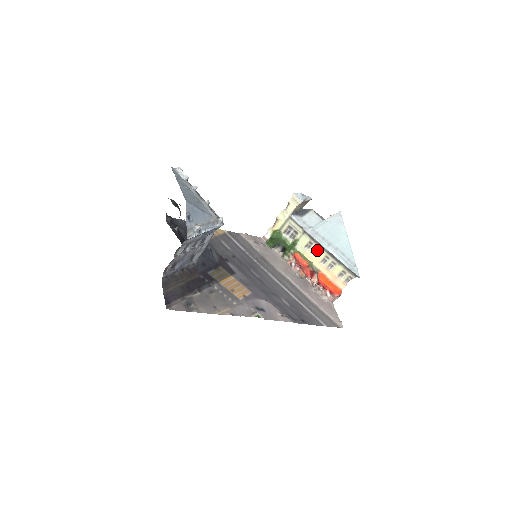
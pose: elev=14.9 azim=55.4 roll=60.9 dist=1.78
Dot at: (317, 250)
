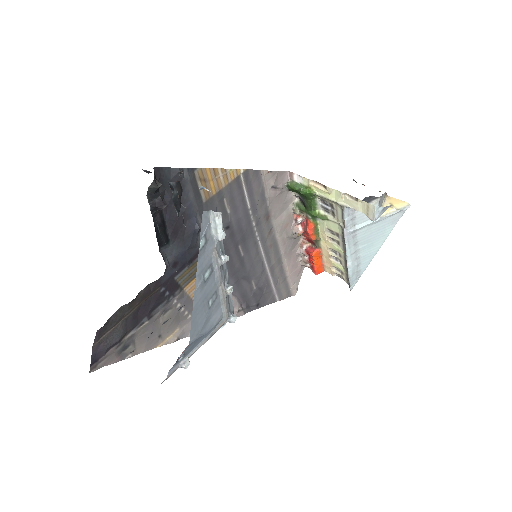
Dot at: (337, 243)
